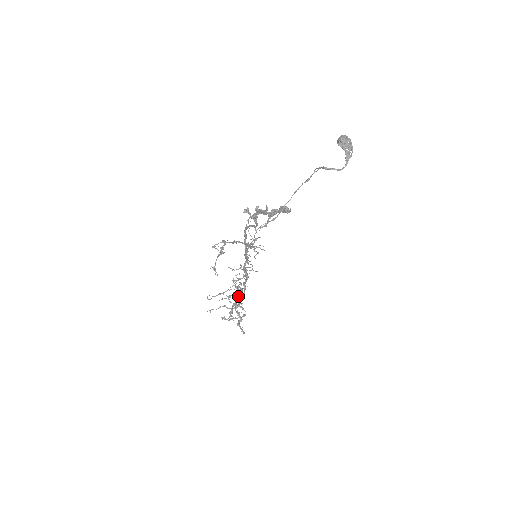
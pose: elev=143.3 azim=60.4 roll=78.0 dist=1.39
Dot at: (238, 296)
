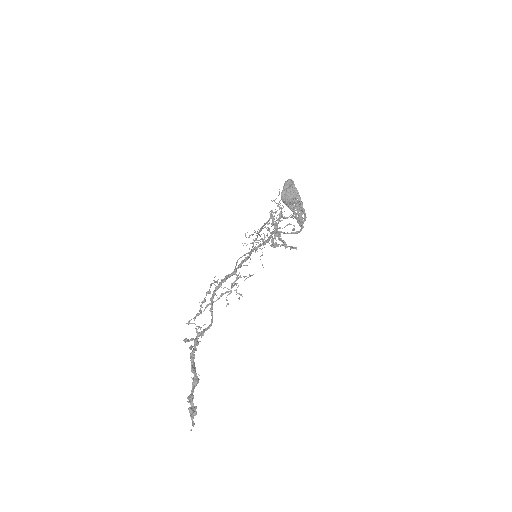
Dot at: occluded
